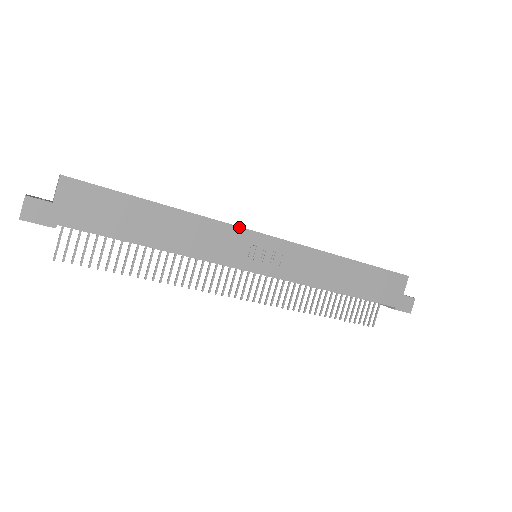
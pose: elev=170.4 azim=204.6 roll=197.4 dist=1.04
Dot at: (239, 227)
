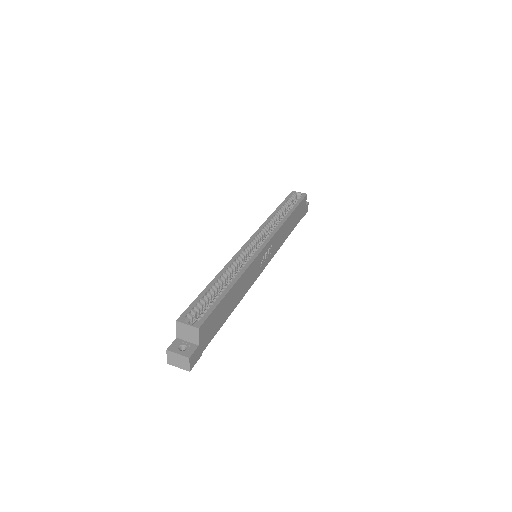
Dot at: (258, 255)
